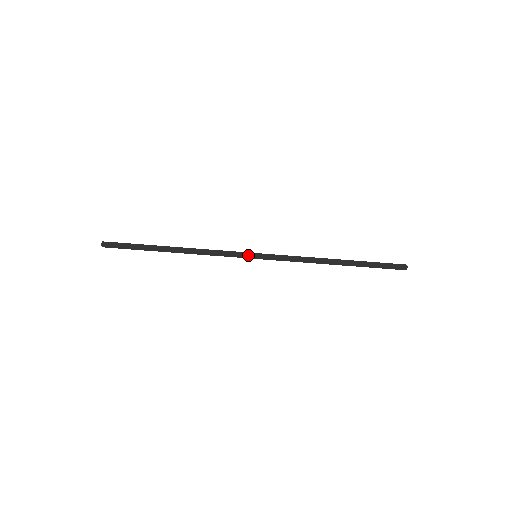
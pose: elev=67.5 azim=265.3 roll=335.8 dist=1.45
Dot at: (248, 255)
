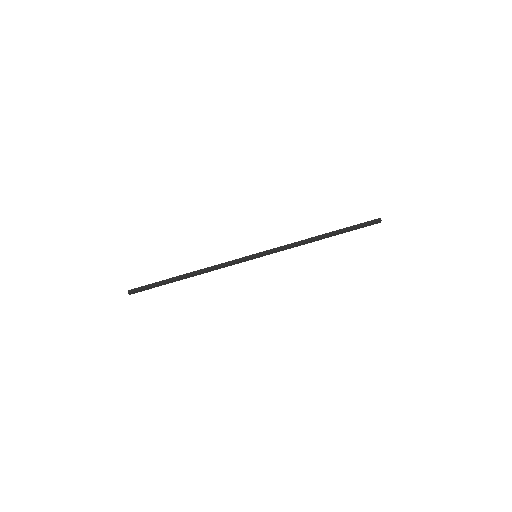
Dot at: (249, 256)
